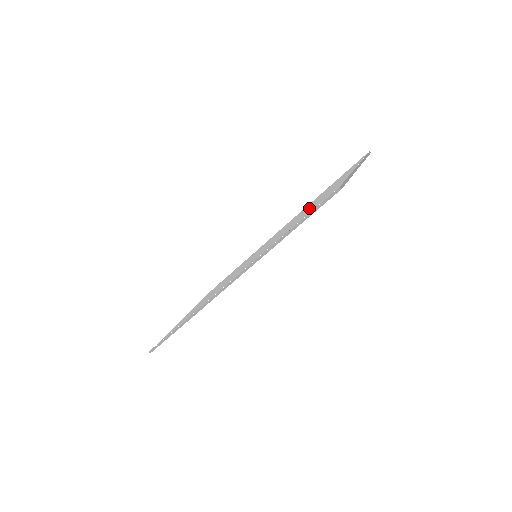
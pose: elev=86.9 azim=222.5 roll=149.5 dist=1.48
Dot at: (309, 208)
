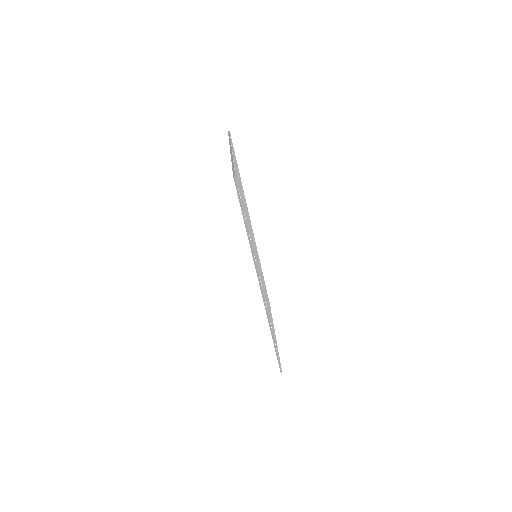
Dot at: occluded
